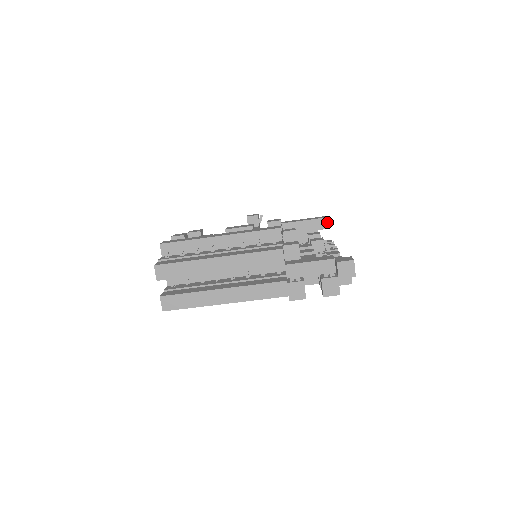
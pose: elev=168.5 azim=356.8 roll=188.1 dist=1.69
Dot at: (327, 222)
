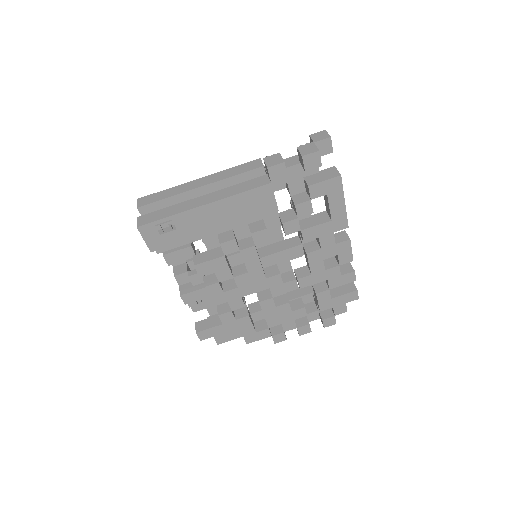
Dot at: occluded
